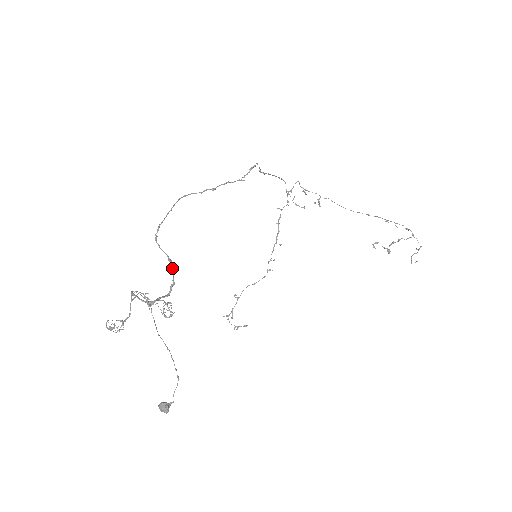
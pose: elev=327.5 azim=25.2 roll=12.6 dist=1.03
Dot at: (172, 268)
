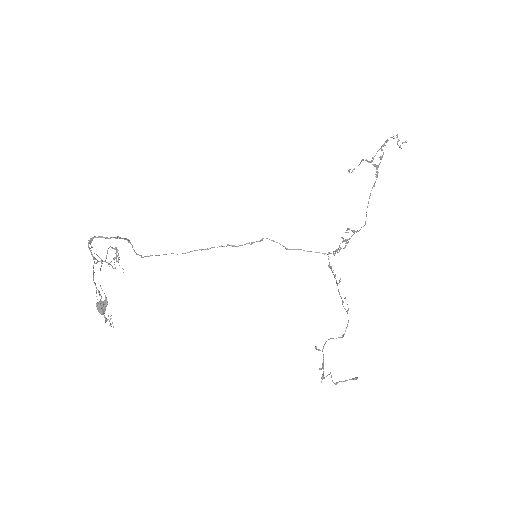
Dot at: (125, 239)
